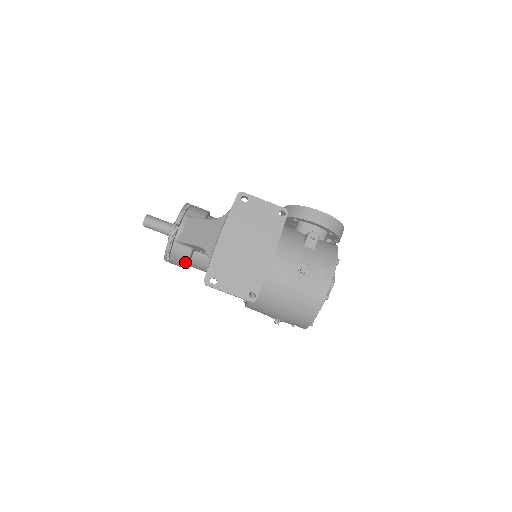
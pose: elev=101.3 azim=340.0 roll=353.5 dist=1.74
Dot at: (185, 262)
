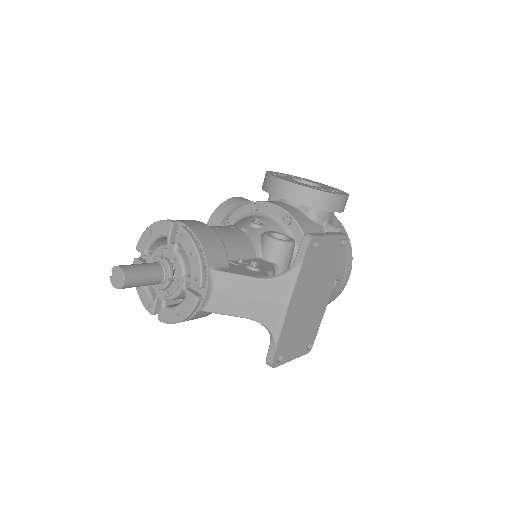
Dot at: occluded
